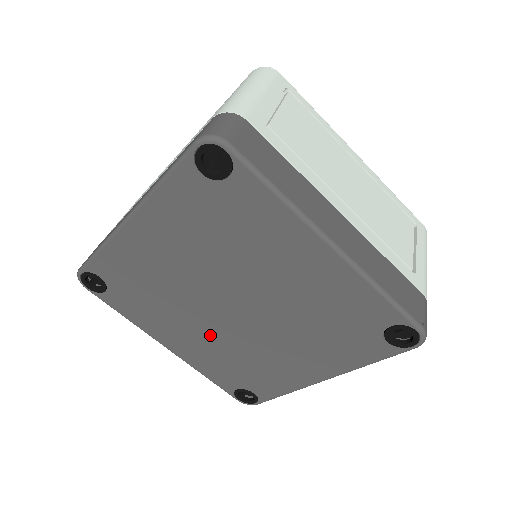
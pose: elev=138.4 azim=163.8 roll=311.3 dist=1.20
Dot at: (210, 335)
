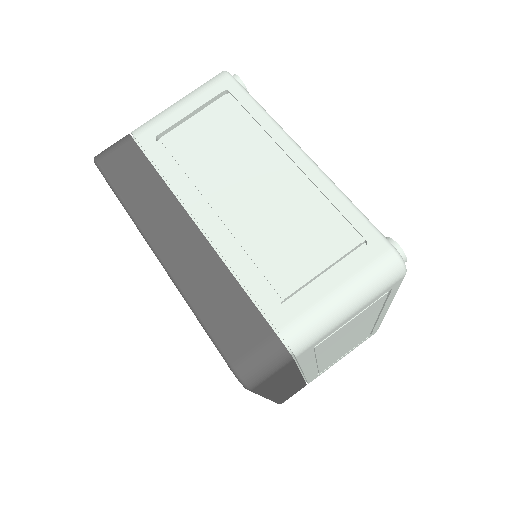
Dot at: occluded
